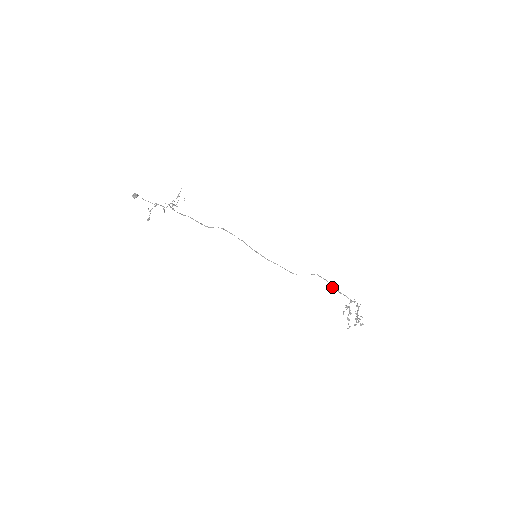
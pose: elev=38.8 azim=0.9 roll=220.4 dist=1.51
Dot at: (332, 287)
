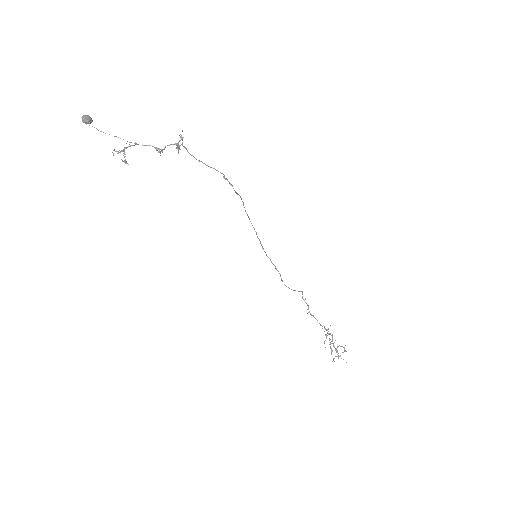
Dot at: (309, 311)
